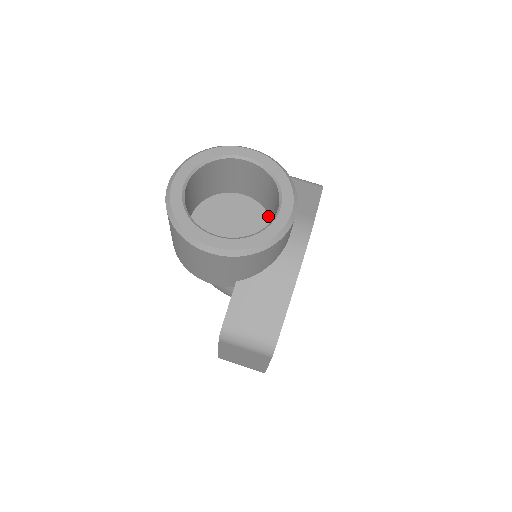
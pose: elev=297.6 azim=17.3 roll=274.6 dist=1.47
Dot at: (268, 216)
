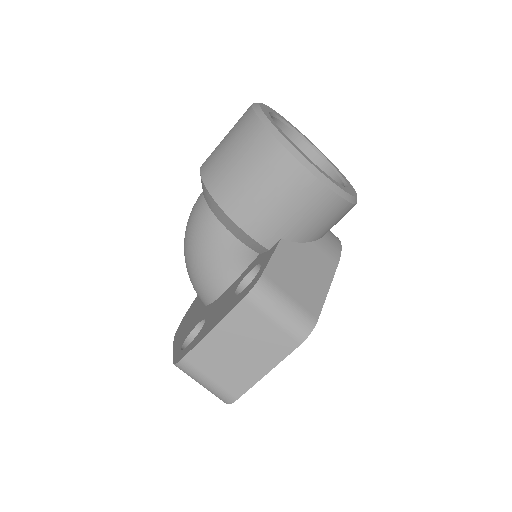
Dot at: occluded
